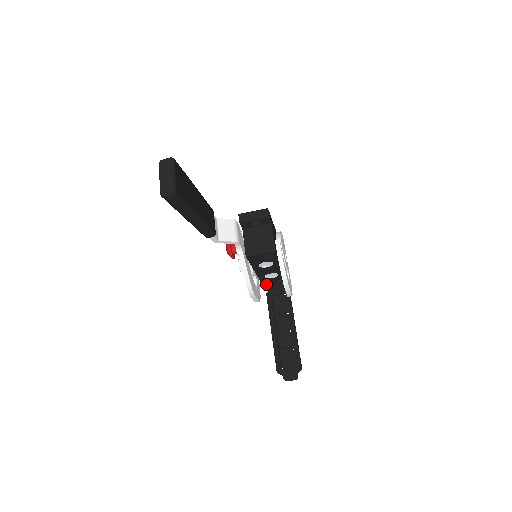
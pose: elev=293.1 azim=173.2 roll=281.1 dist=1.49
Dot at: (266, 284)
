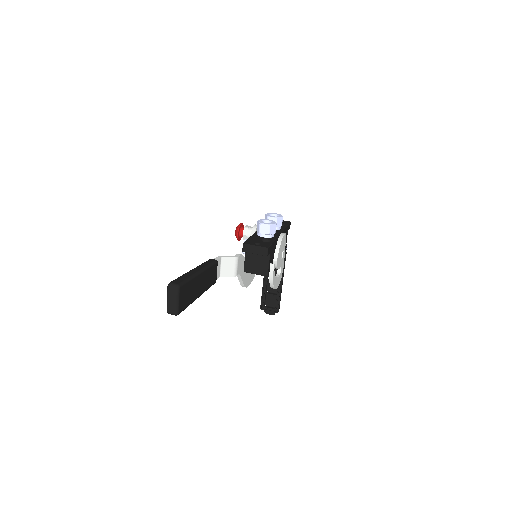
Dot at: occluded
